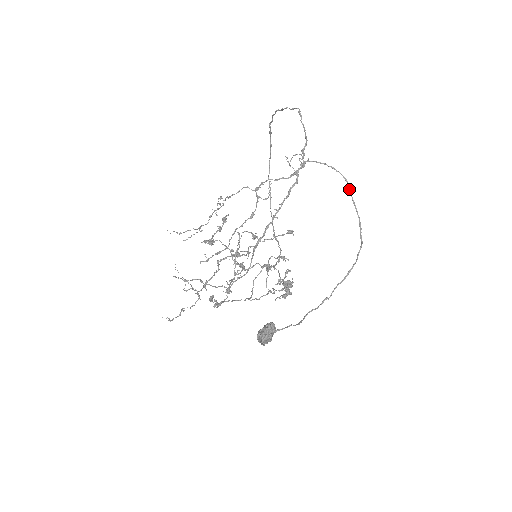
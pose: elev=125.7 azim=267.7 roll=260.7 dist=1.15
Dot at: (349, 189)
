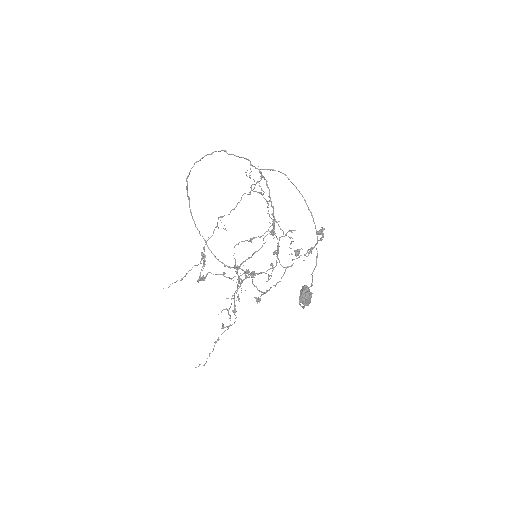
Dot at: (289, 179)
